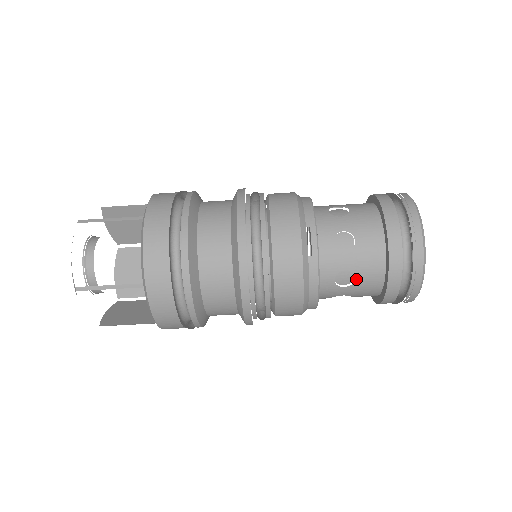
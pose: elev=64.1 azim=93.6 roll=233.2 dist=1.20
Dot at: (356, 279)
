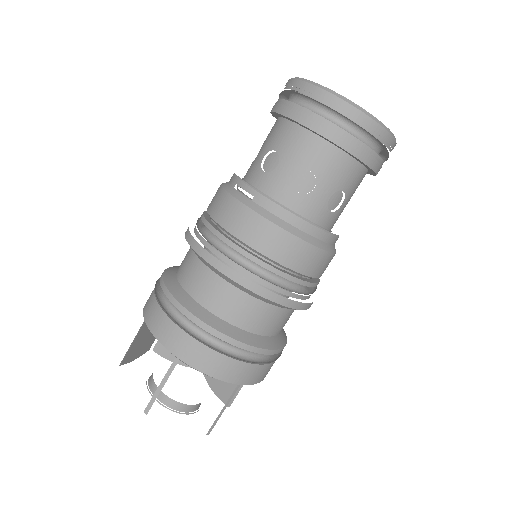
Dot at: (312, 171)
